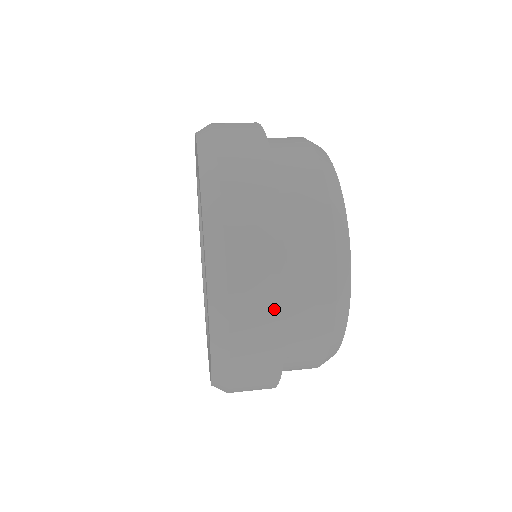
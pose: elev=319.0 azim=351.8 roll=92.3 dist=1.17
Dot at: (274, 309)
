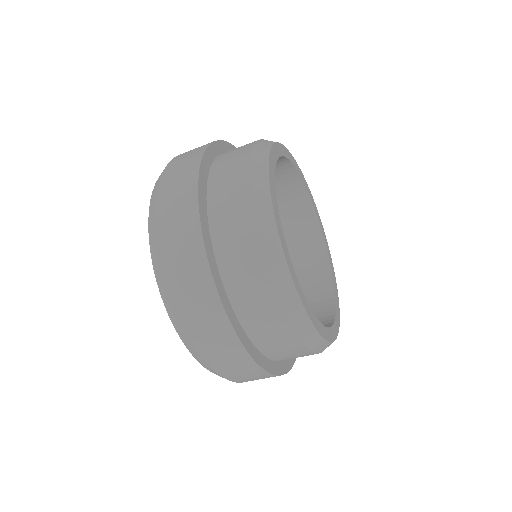
Dot at: (246, 363)
